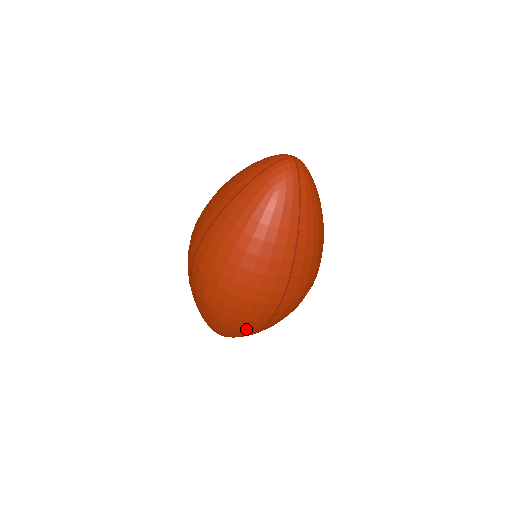
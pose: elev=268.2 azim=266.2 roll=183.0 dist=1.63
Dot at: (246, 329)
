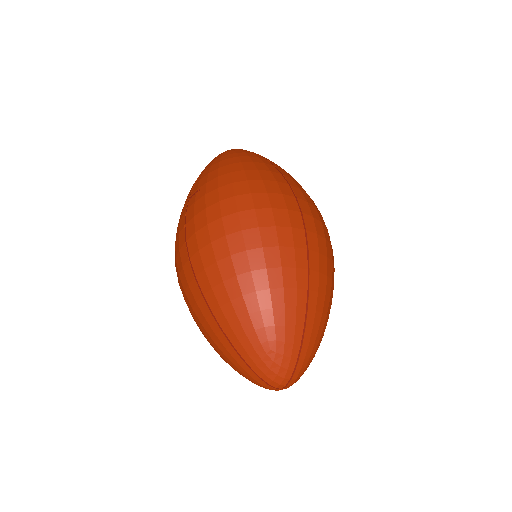
Dot at: occluded
